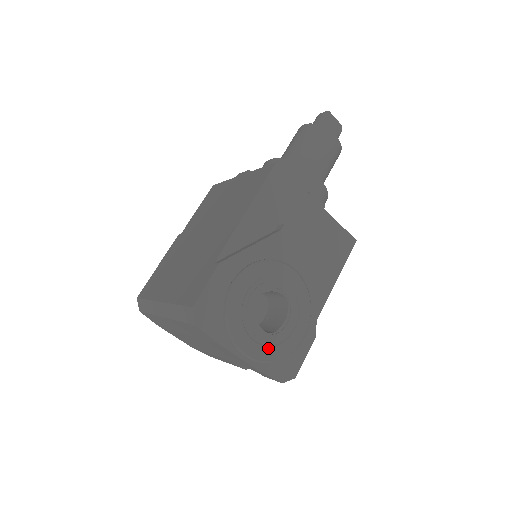
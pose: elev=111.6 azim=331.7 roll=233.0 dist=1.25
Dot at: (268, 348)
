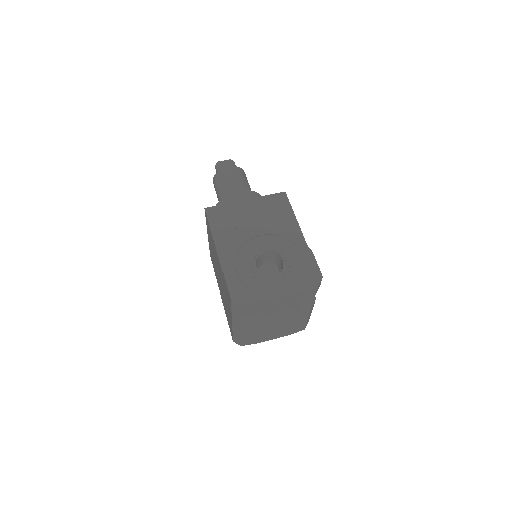
Dot at: (287, 278)
